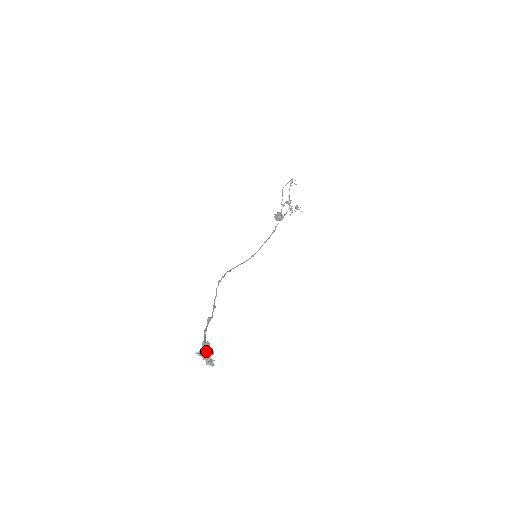
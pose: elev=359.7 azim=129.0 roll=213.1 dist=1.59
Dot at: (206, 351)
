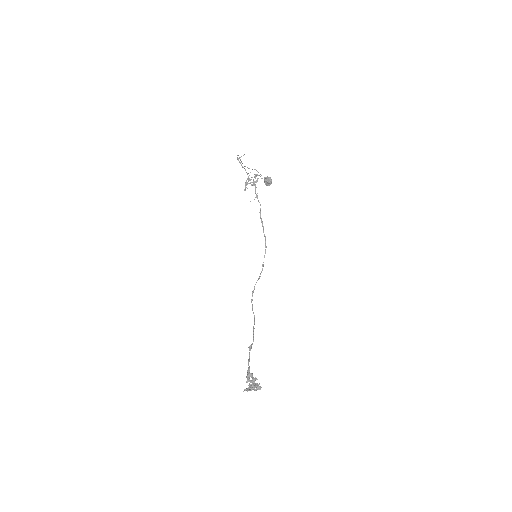
Dot at: (251, 382)
